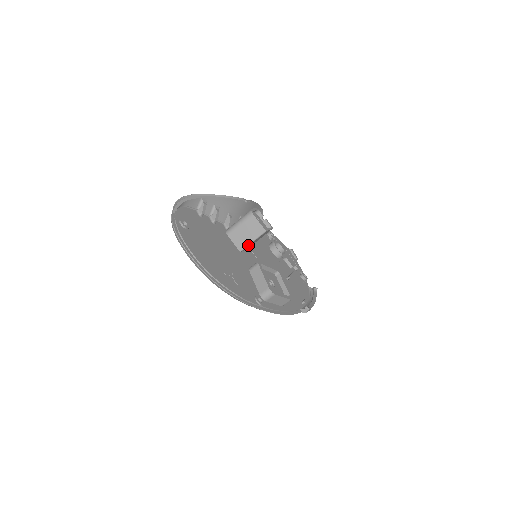
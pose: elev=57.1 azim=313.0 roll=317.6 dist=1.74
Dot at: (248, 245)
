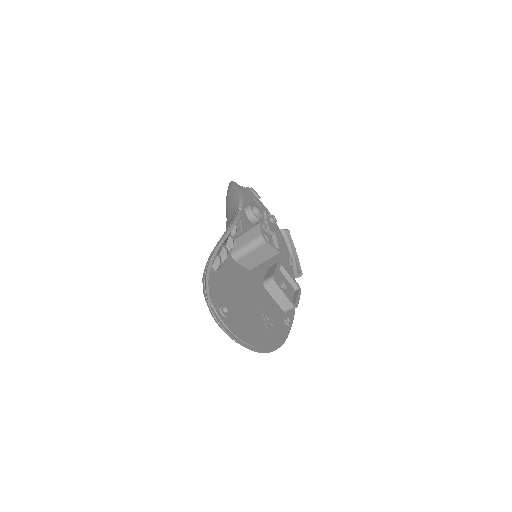
Dot at: occluded
